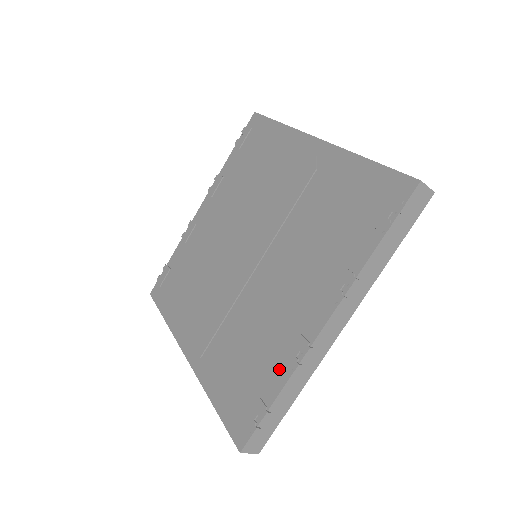
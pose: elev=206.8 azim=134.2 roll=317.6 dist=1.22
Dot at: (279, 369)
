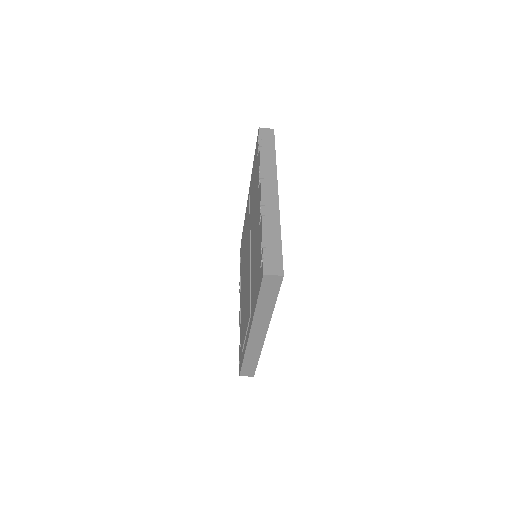
Dot at: (260, 230)
